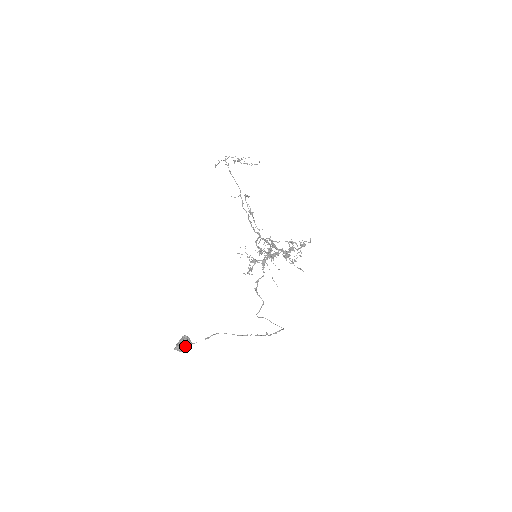
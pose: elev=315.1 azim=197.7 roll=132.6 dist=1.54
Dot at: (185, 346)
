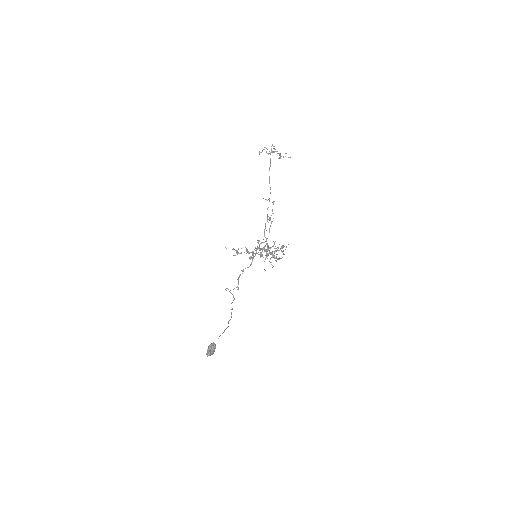
Dot at: (213, 353)
